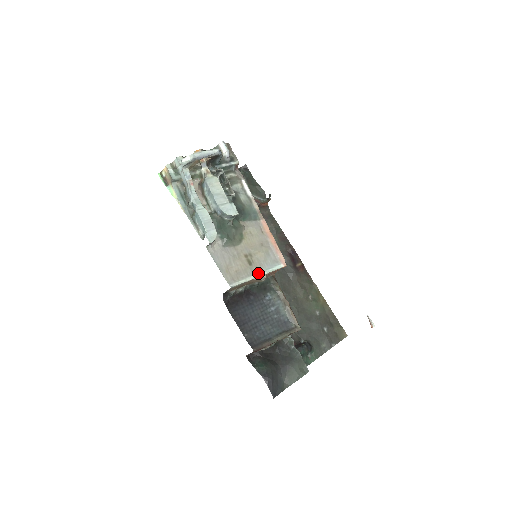
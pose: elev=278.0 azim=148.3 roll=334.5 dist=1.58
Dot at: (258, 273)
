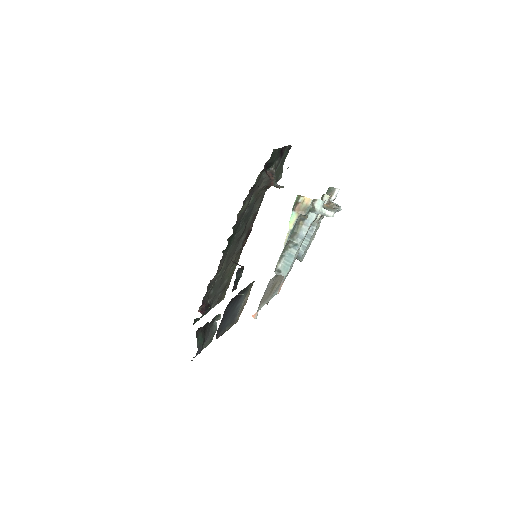
Dot at: (269, 300)
